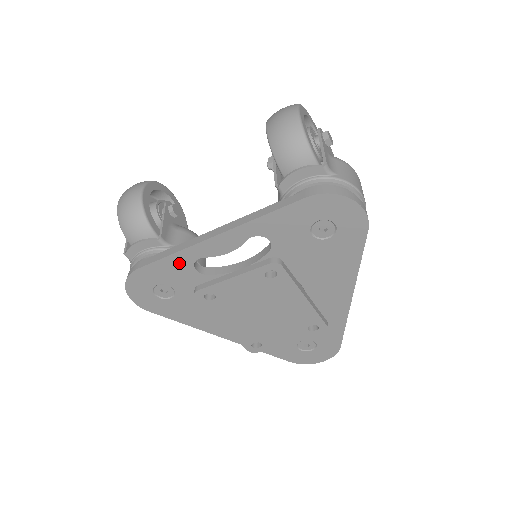
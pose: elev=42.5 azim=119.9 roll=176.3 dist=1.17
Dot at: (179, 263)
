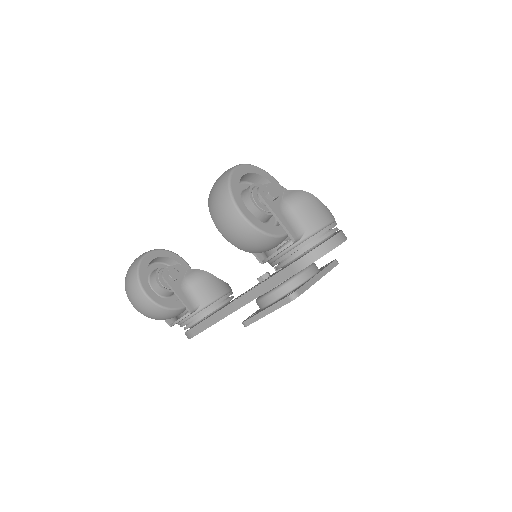
Dot at: occluded
